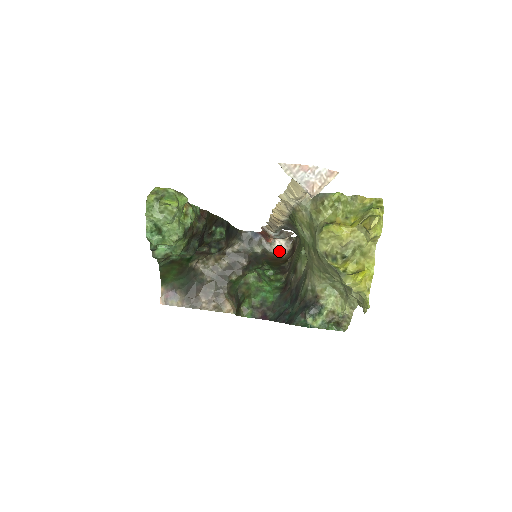
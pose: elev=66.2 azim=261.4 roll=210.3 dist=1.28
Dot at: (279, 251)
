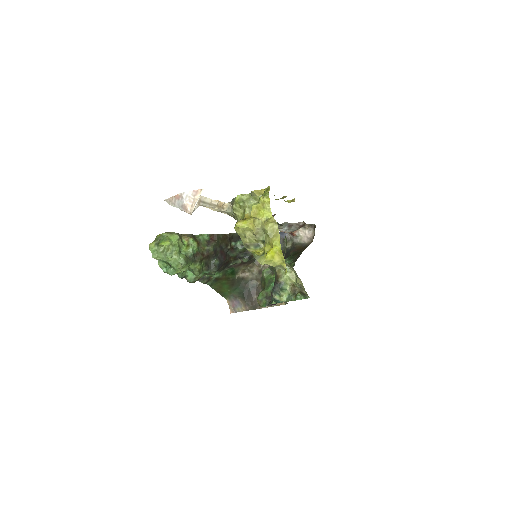
Dot at: (306, 240)
